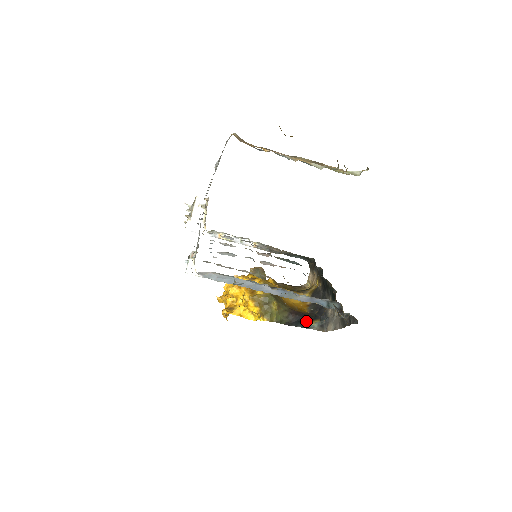
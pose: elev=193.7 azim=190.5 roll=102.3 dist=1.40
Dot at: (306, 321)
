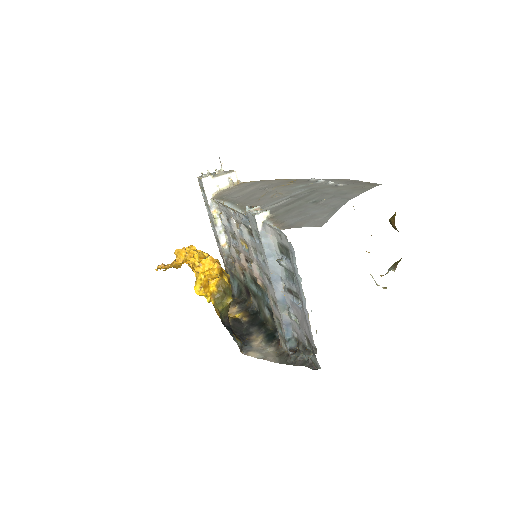
Dot at: (233, 333)
